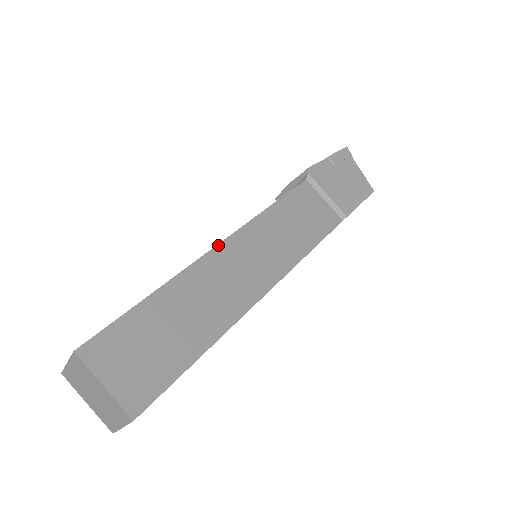
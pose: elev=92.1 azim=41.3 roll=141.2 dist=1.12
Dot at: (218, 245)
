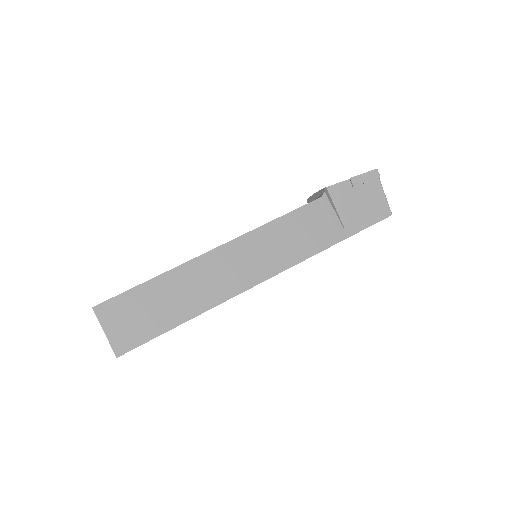
Dot at: (214, 249)
